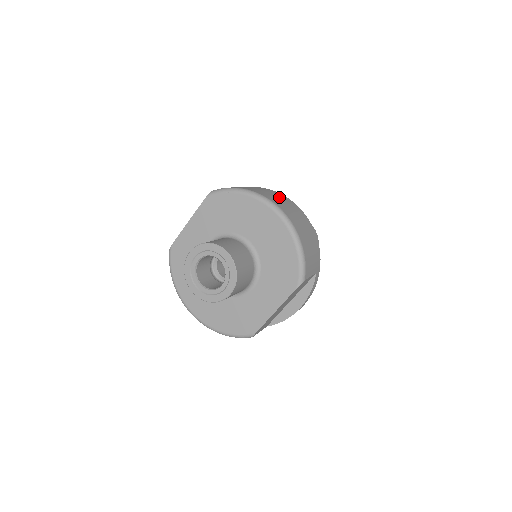
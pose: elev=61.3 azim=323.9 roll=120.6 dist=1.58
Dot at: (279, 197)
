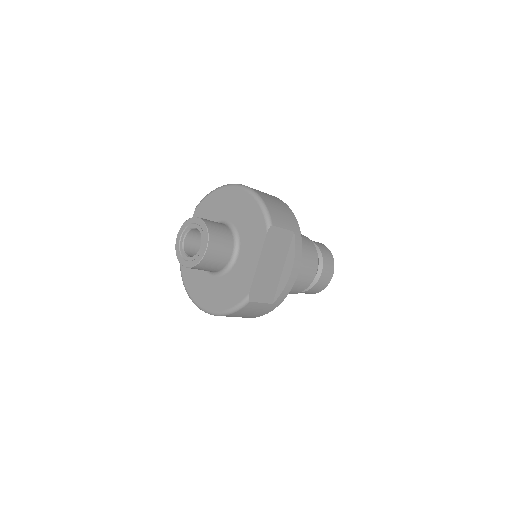
Dot at: occluded
